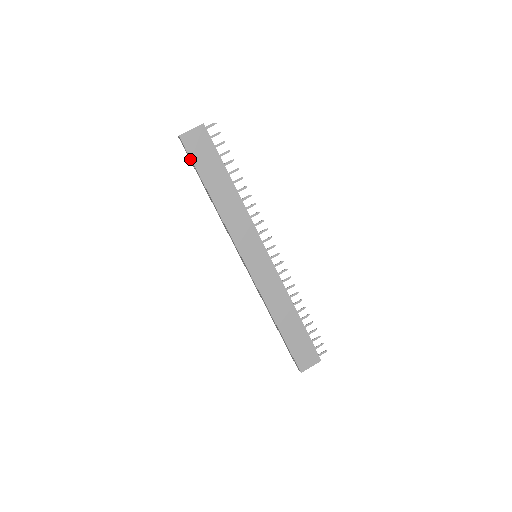
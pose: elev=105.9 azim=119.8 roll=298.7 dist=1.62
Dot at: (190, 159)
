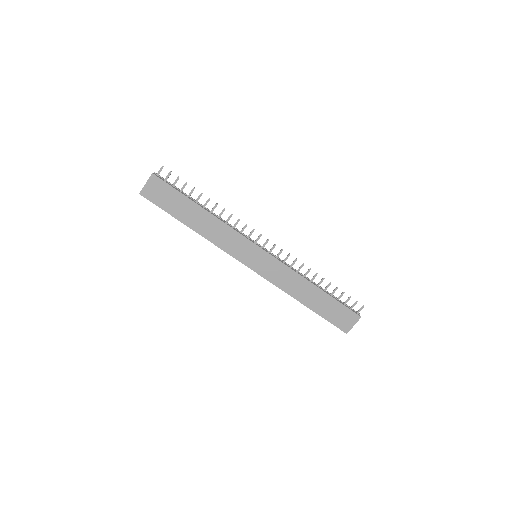
Dot at: occluded
